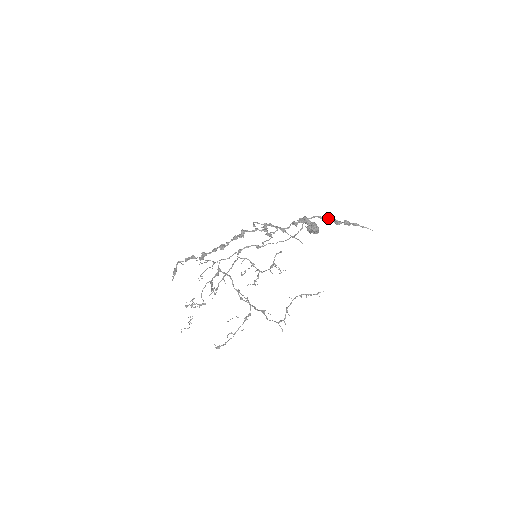
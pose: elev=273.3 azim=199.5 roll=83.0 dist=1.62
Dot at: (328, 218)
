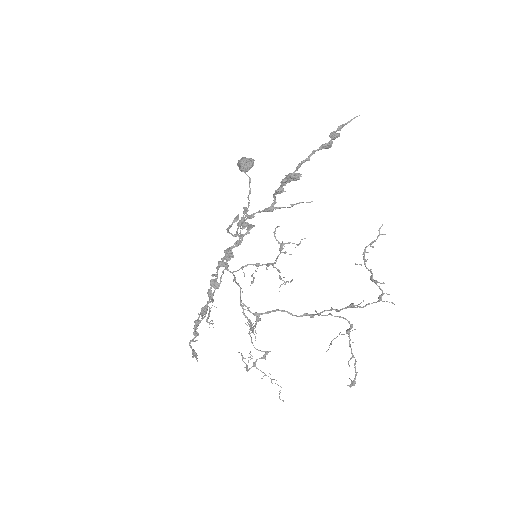
Dot at: (314, 151)
